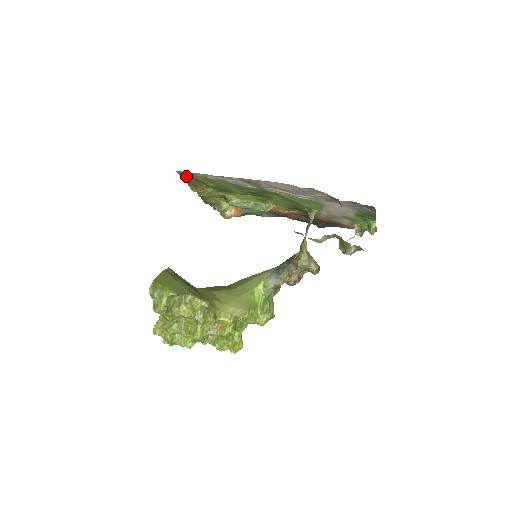
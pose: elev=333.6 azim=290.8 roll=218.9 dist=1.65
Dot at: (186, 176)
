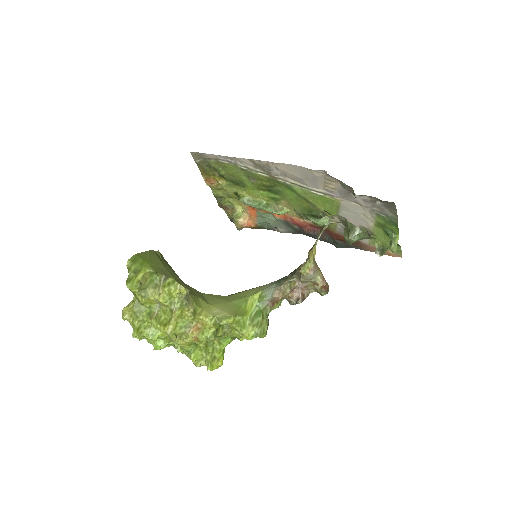
Dot at: (199, 160)
